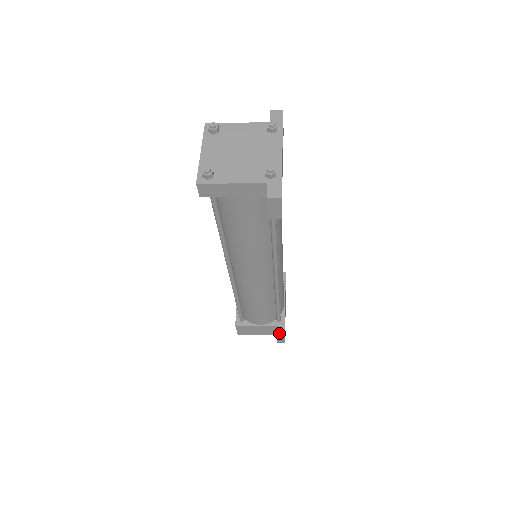
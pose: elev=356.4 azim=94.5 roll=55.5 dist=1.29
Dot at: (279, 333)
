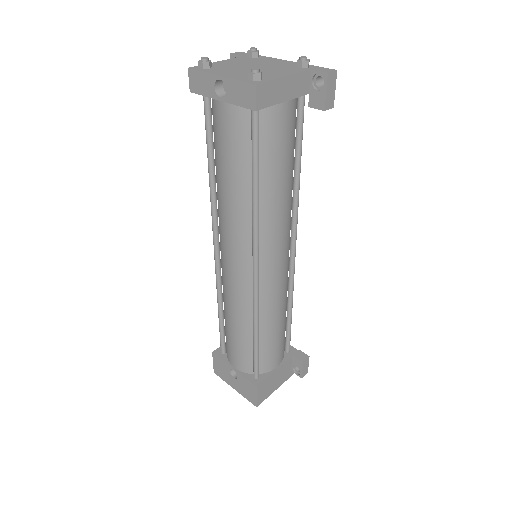
Dot at: (302, 358)
